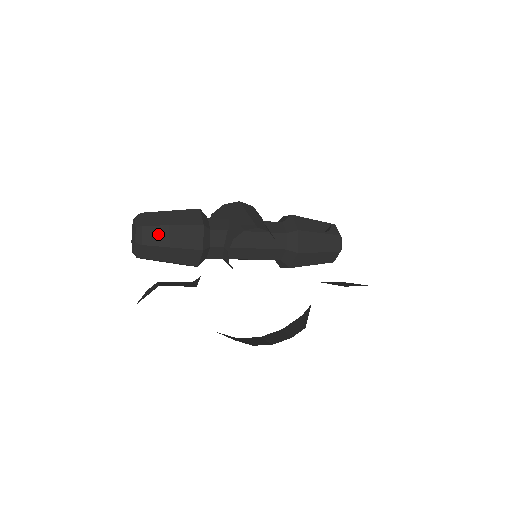
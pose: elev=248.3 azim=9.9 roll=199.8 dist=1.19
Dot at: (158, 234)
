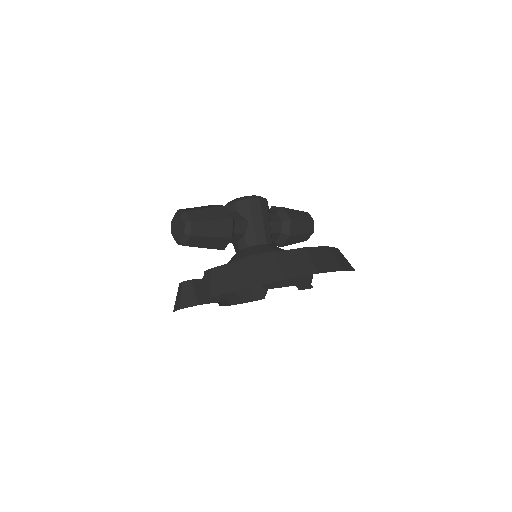
Dot at: (199, 241)
